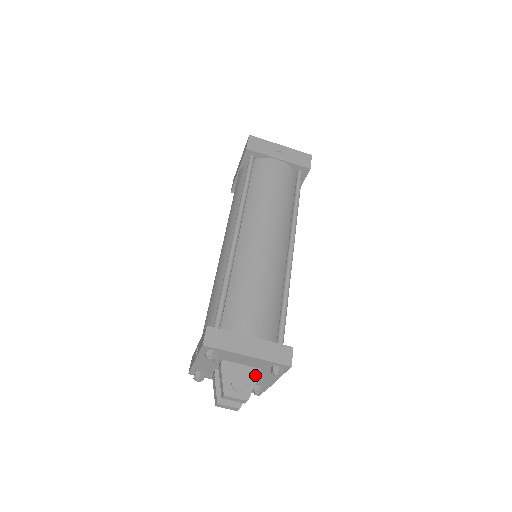
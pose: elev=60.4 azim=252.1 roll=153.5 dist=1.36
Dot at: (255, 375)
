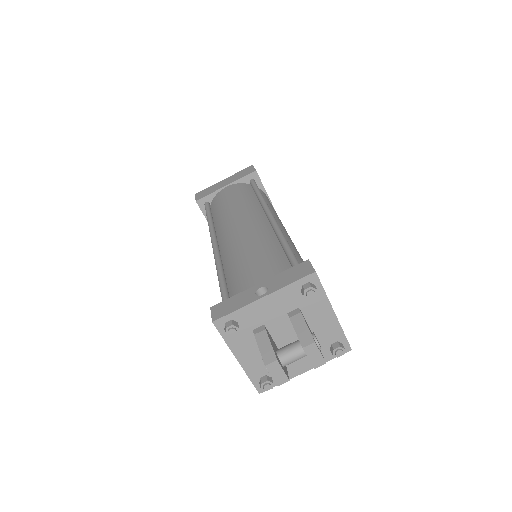
Dot at: occluded
